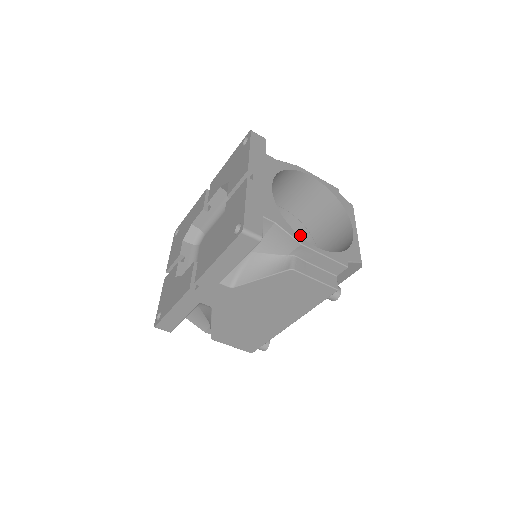
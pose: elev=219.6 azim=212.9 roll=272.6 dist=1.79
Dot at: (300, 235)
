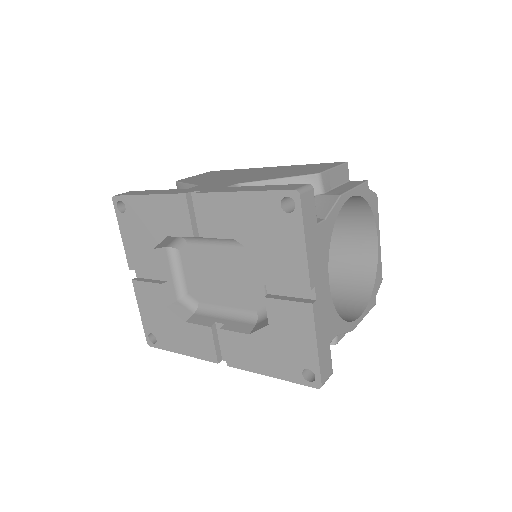
Dot at: occluded
